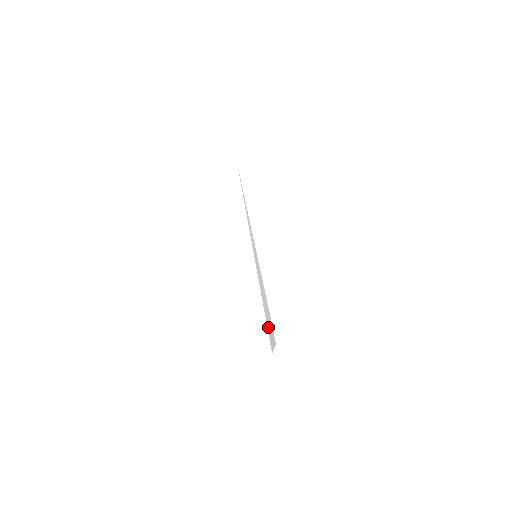
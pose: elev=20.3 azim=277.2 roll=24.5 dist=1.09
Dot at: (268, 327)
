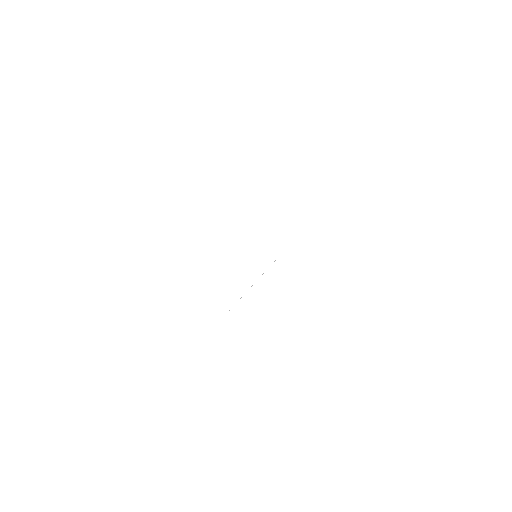
Dot at: occluded
